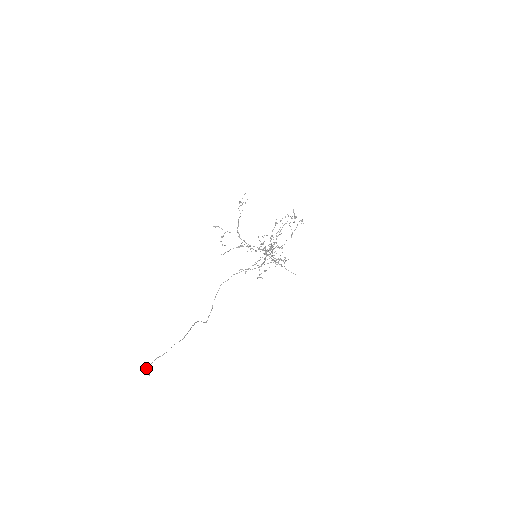
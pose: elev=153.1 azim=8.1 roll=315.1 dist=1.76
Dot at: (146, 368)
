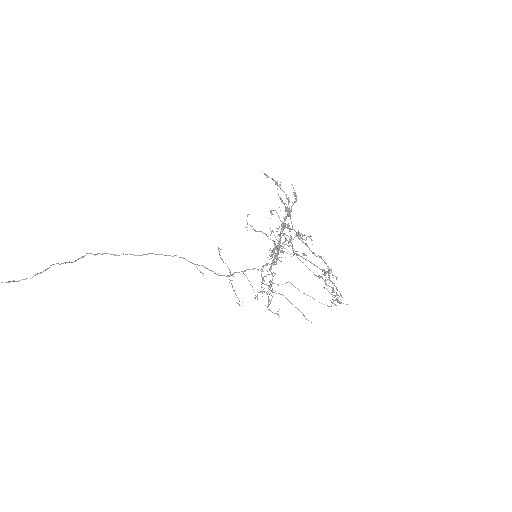
Dot at: out of frame
